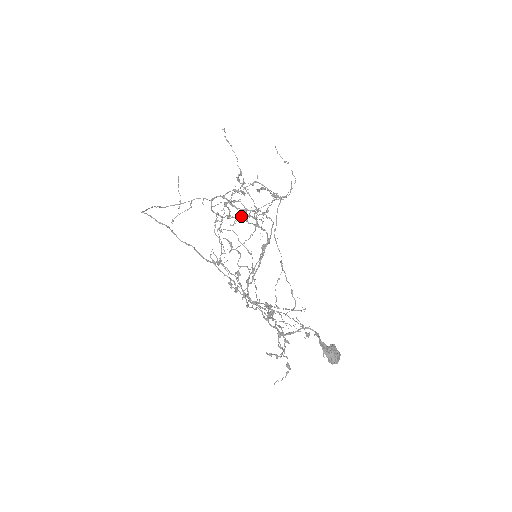
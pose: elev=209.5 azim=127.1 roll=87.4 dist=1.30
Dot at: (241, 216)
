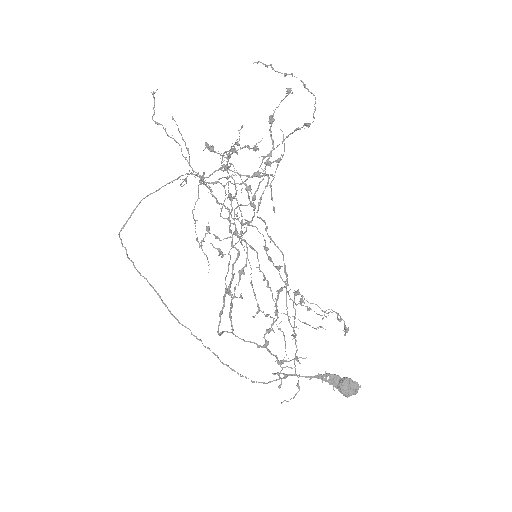
Dot at: occluded
